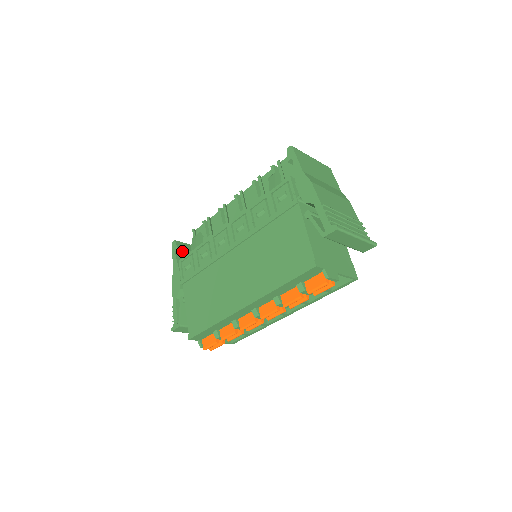
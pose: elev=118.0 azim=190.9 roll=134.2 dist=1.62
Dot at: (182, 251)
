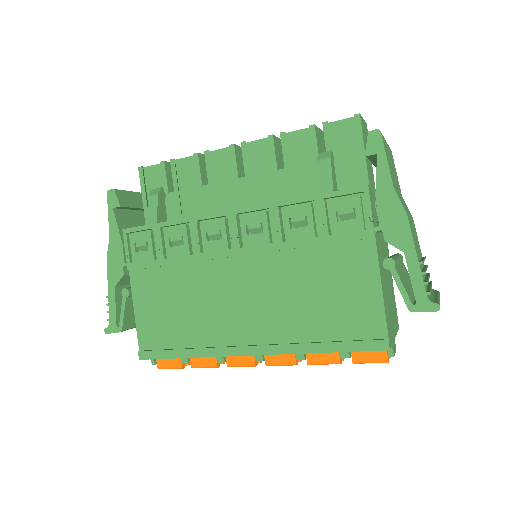
Dot at: (124, 207)
